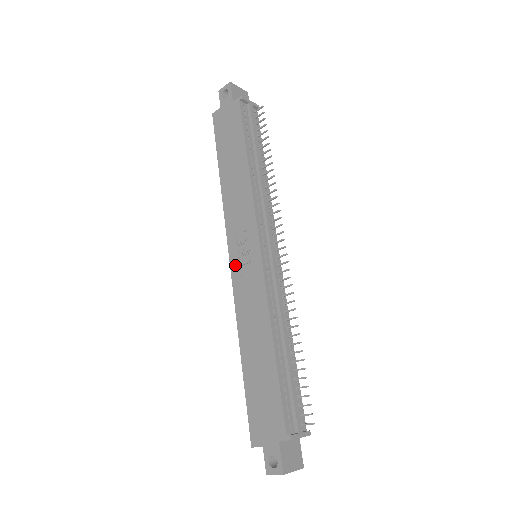
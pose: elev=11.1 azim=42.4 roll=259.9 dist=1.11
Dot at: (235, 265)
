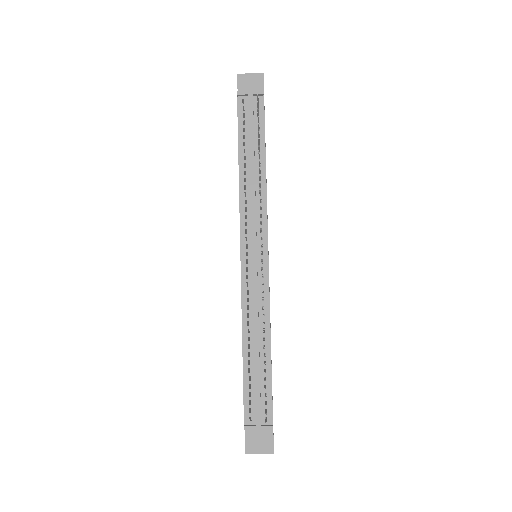
Dot at: occluded
